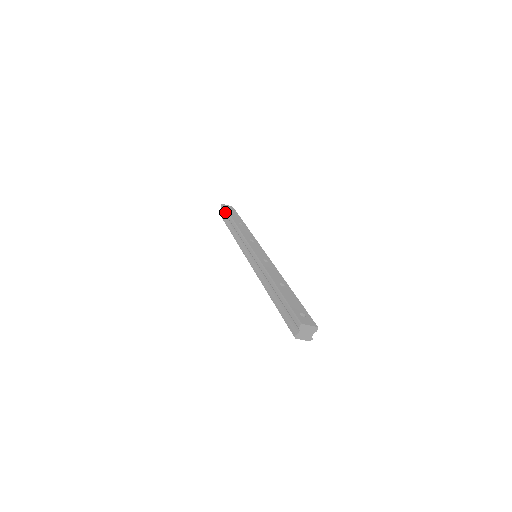
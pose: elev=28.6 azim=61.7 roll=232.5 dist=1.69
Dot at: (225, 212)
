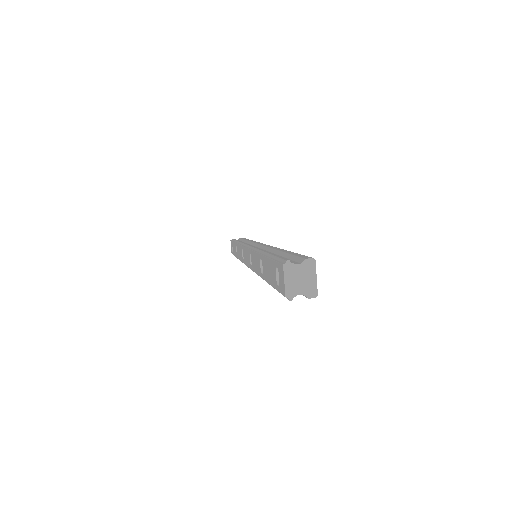
Dot at: (244, 238)
